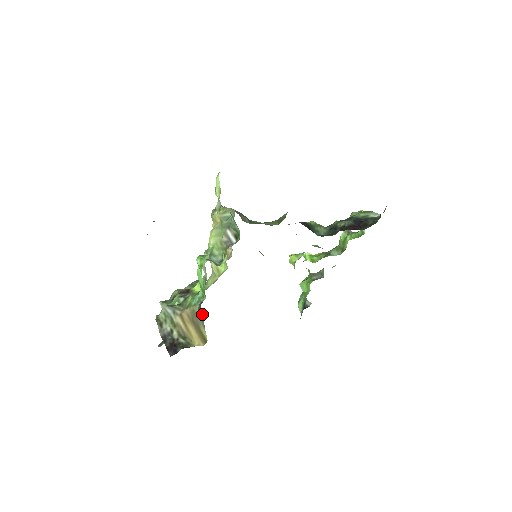
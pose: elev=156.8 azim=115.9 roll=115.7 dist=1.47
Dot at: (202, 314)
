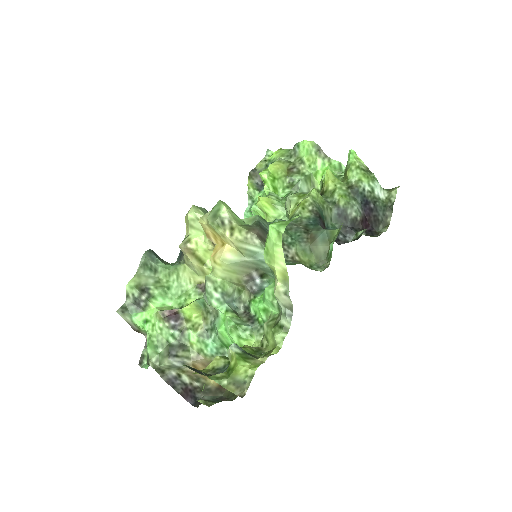
Dot at: occluded
